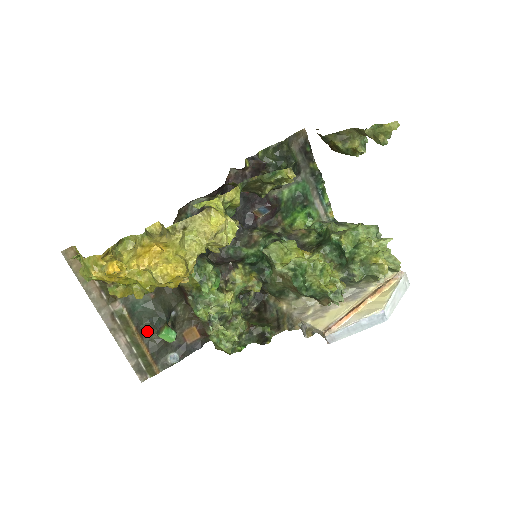
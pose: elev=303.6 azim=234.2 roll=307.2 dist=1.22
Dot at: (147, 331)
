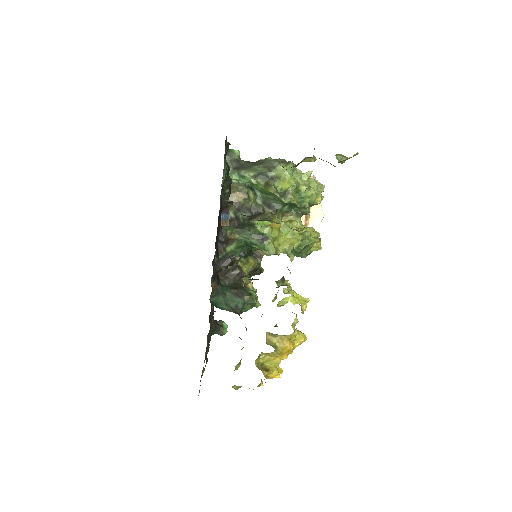
Dot at: occluded
